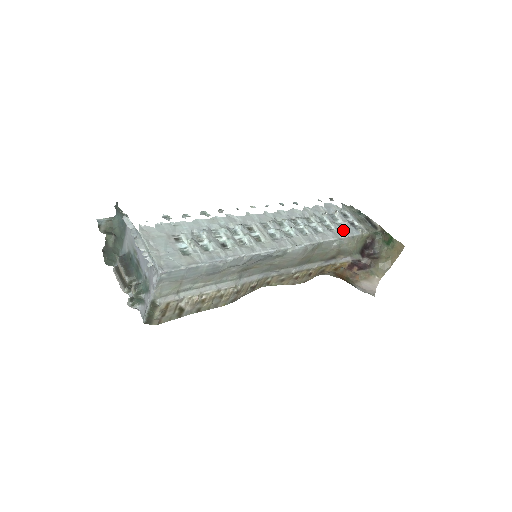
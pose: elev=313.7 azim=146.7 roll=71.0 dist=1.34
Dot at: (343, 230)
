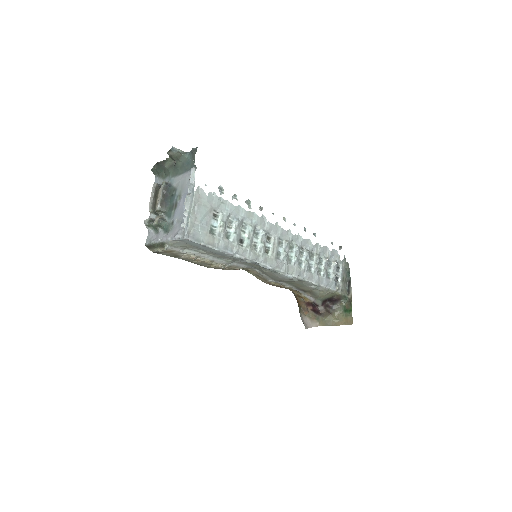
Dot at: (327, 280)
